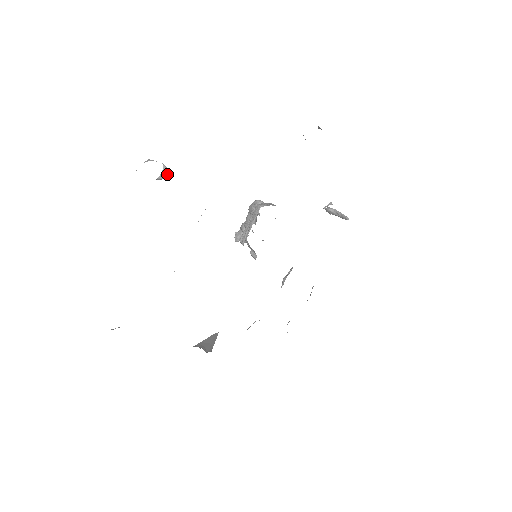
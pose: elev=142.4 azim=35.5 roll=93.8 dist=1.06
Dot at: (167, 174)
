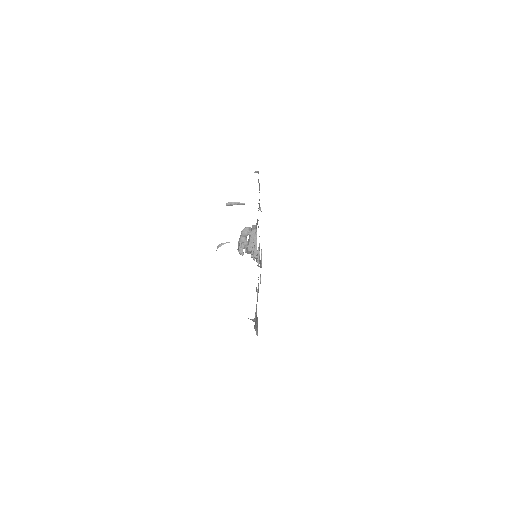
Dot at: (239, 245)
